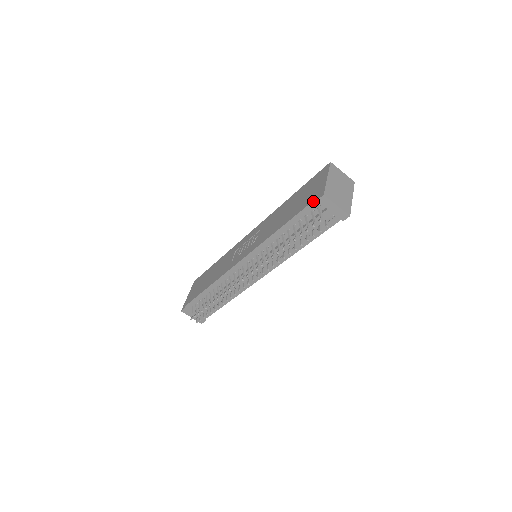
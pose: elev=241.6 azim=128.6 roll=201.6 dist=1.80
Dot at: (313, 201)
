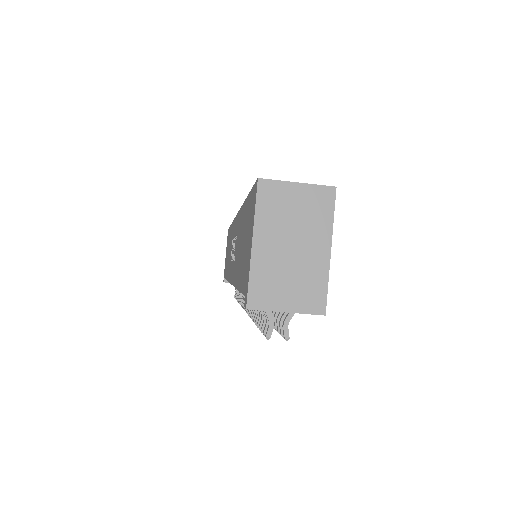
Dot at: (244, 295)
